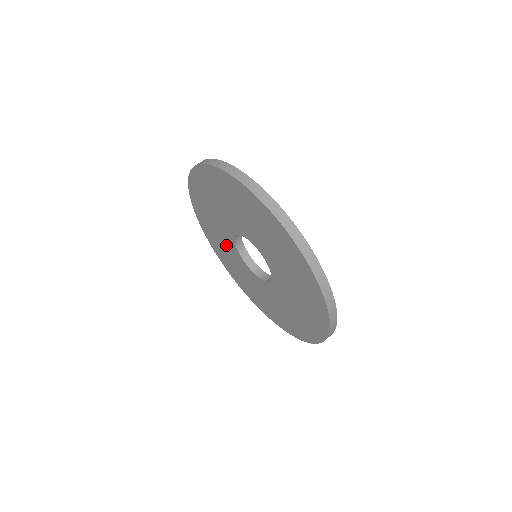
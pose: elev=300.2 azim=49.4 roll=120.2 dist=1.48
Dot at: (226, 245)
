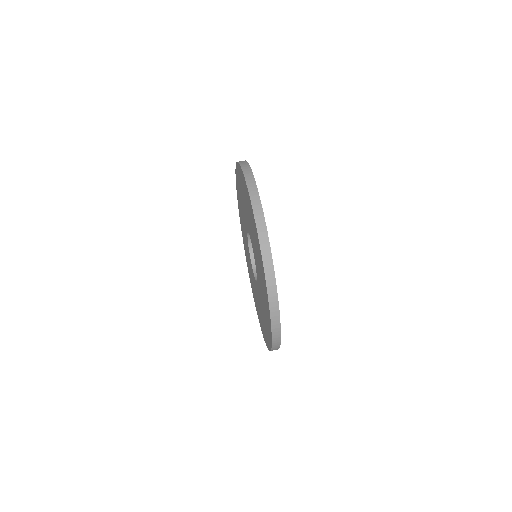
Dot at: occluded
